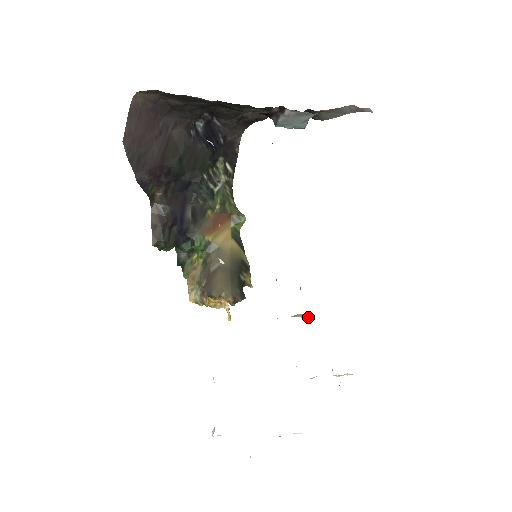
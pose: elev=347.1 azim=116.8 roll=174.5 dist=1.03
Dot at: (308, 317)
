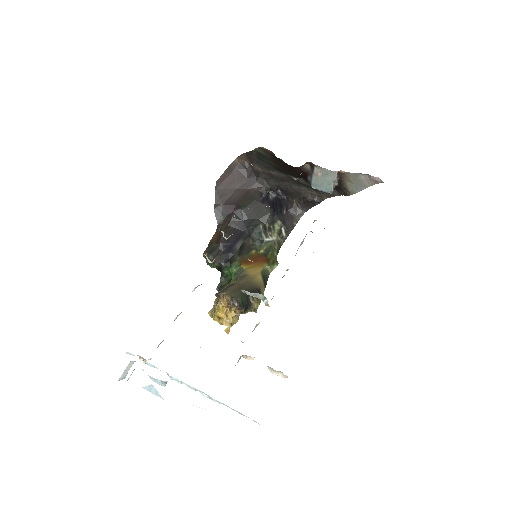
Dot at: (267, 300)
